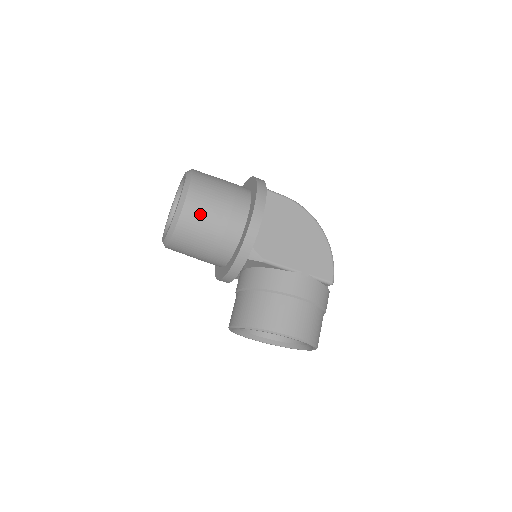
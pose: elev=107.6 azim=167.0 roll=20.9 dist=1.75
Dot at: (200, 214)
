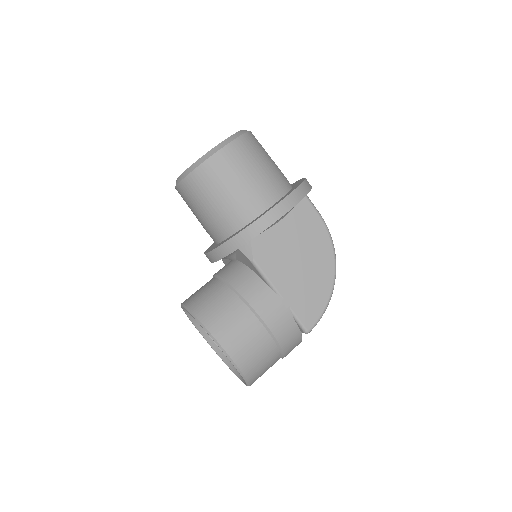
Dot at: (223, 174)
